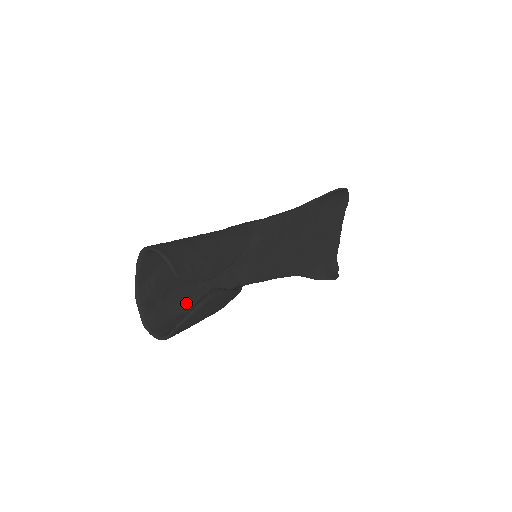
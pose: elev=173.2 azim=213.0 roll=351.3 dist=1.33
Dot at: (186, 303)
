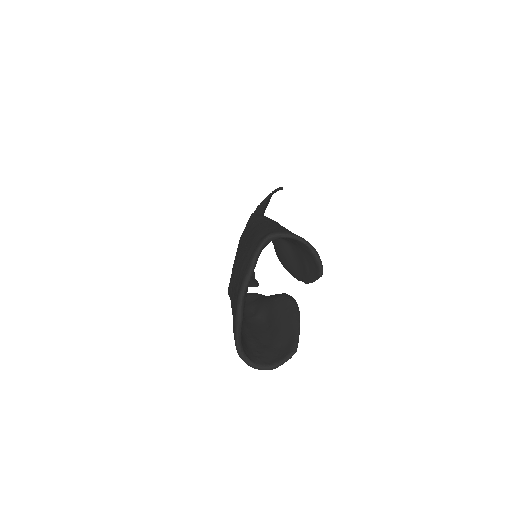
Dot at: occluded
